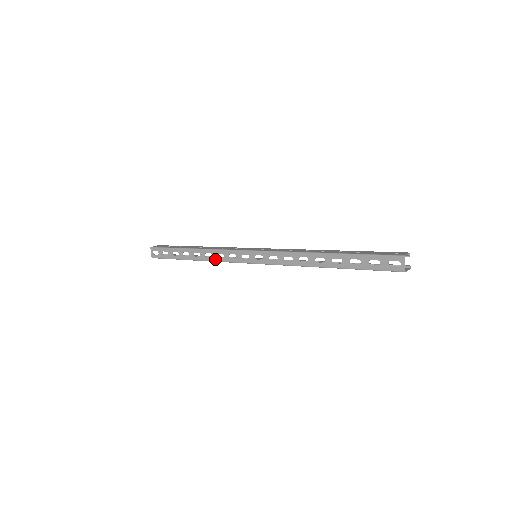
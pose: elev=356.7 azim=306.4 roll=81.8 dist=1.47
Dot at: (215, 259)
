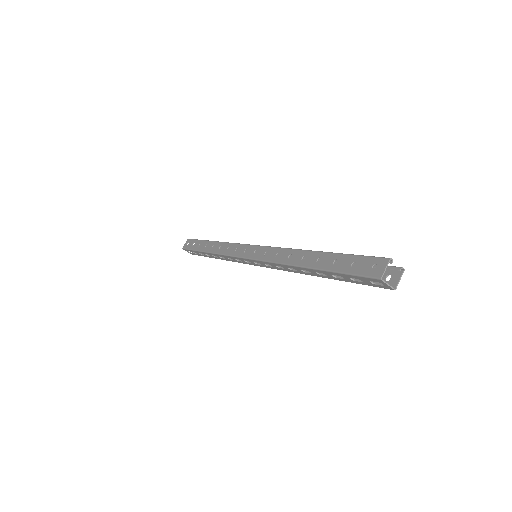
Dot at: (229, 260)
